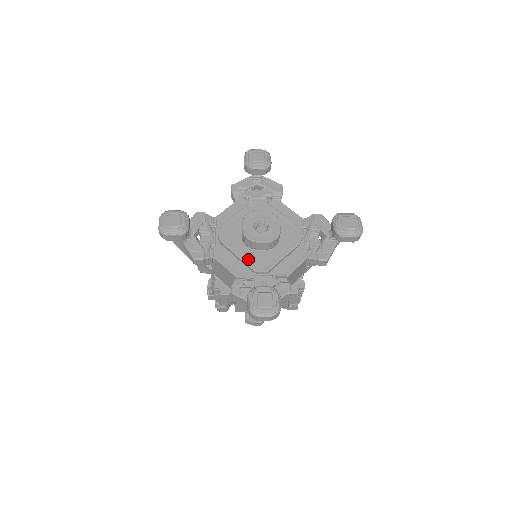
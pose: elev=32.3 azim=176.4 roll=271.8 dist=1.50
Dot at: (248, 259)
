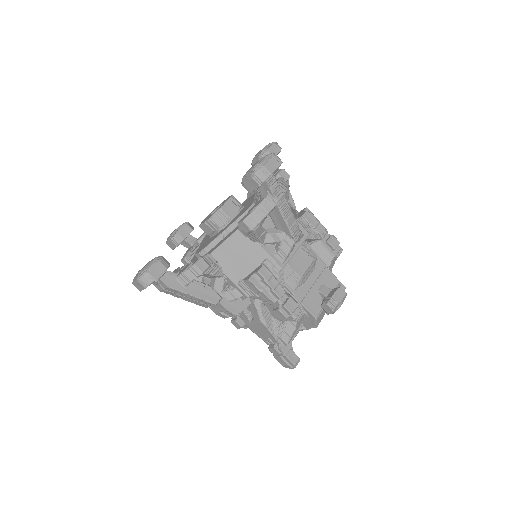
Dot at: (233, 222)
